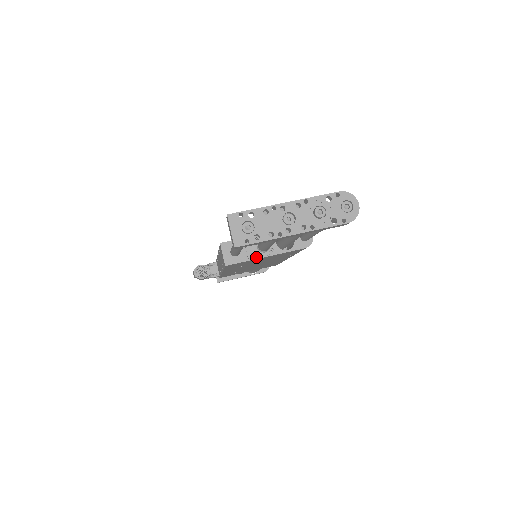
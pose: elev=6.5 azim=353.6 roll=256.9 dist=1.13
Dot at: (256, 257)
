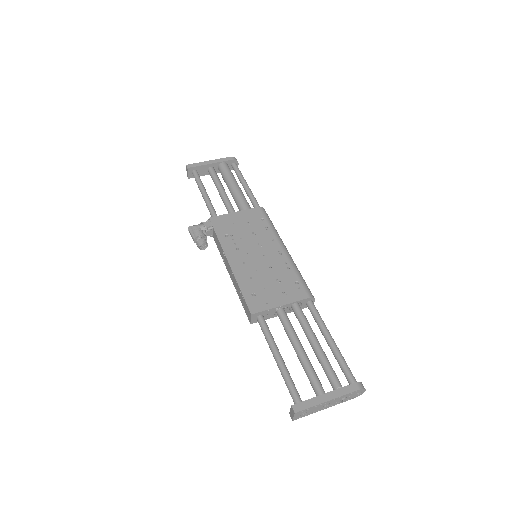
Dot at: (273, 317)
